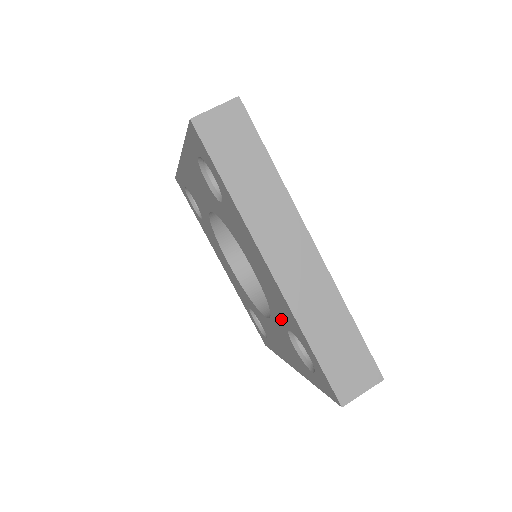
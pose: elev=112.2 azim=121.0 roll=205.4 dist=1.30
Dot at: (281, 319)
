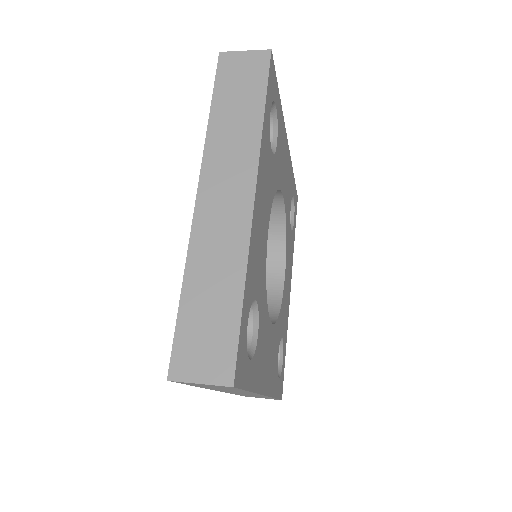
Dot at: occluded
